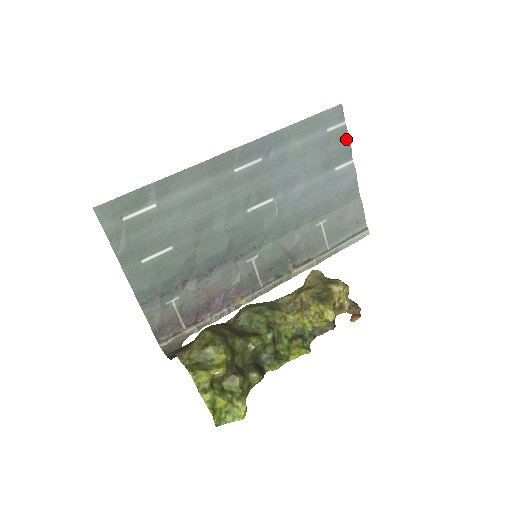
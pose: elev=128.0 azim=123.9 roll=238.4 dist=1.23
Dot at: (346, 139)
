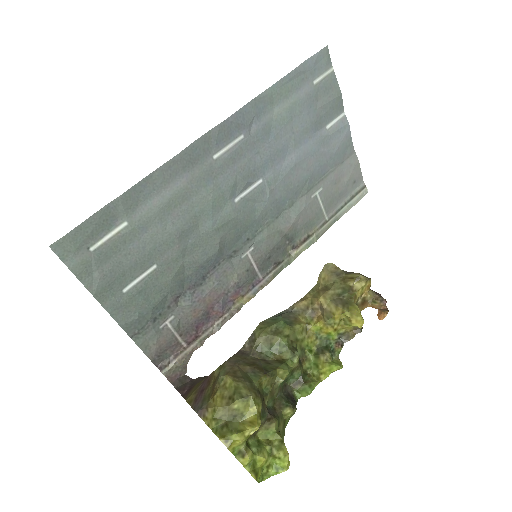
Dot at: (335, 89)
